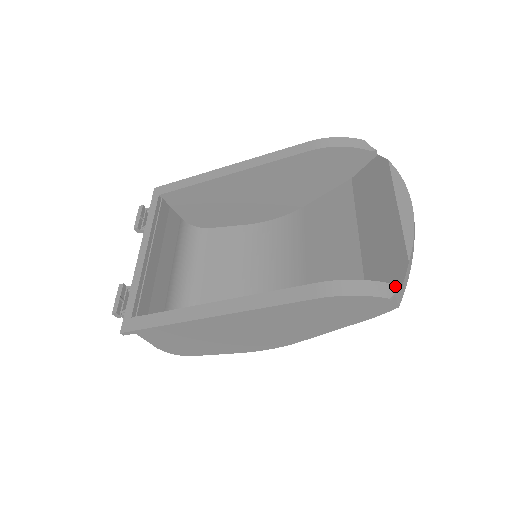
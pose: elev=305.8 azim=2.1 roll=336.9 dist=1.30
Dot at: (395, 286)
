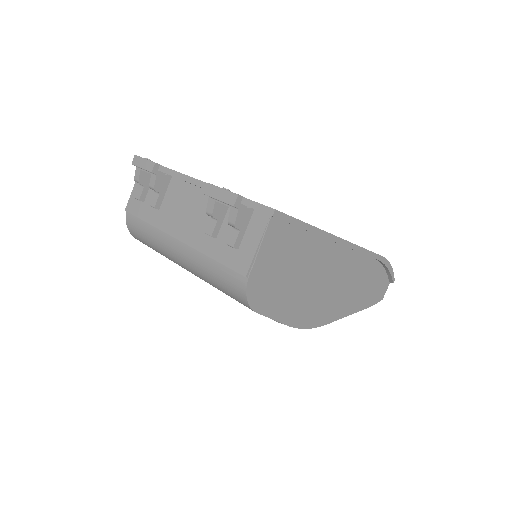
Dot at: occluded
